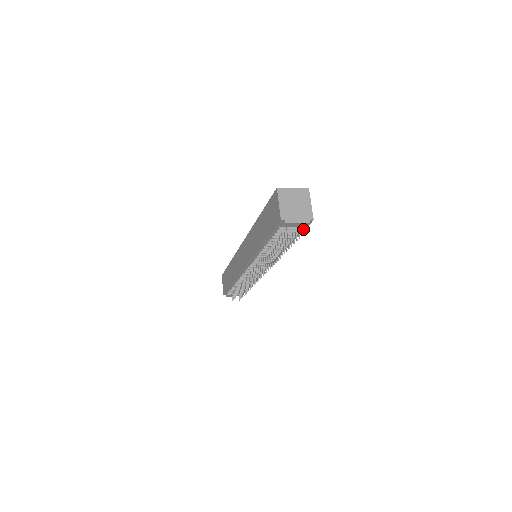
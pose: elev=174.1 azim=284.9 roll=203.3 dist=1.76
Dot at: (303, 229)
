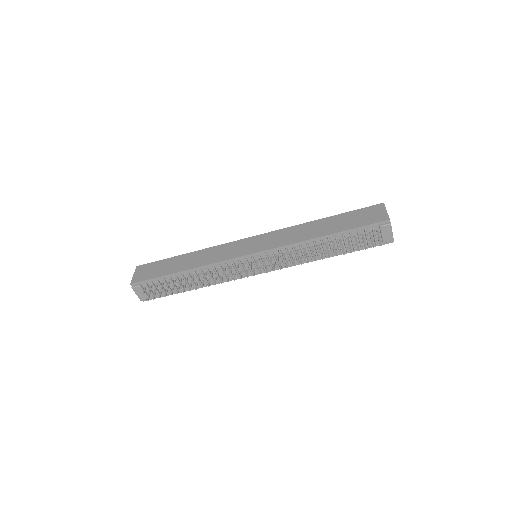
Dot at: occluded
